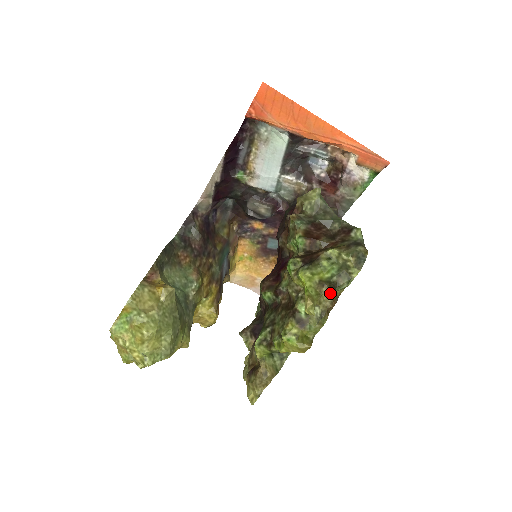
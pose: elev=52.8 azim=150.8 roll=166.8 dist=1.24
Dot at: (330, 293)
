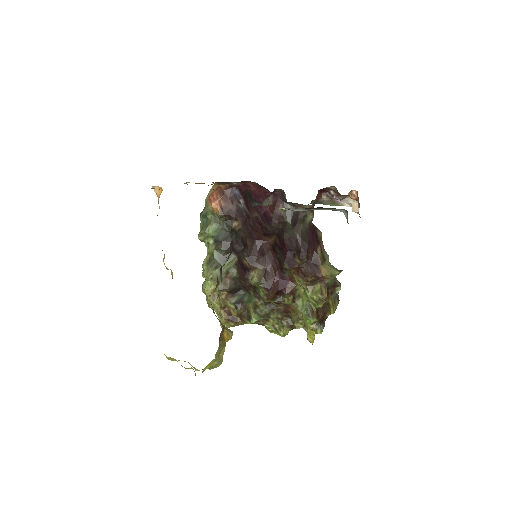
Dot at: occluded
